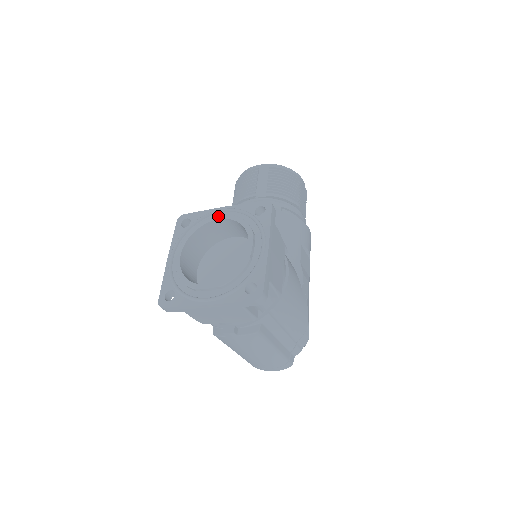
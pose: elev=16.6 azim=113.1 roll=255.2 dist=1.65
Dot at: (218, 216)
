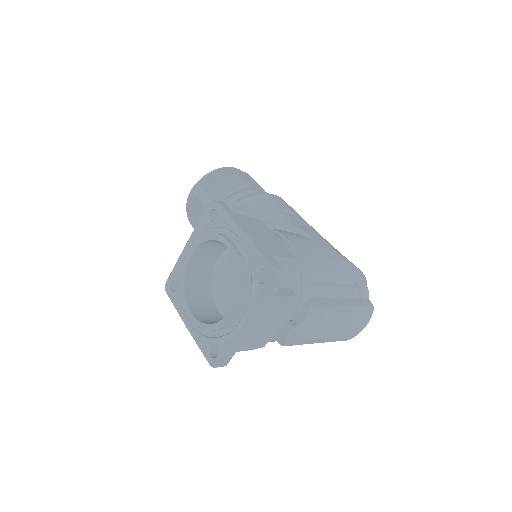
Dot at: (188, 254)
